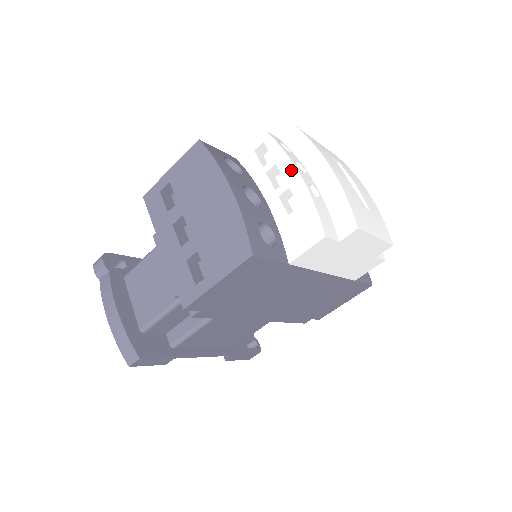
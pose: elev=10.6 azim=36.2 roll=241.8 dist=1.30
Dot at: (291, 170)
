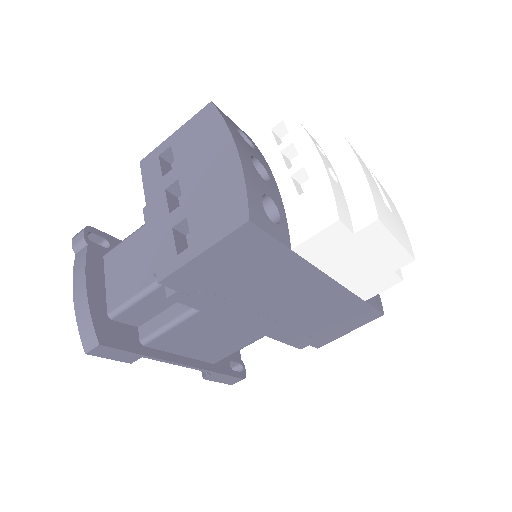
Dot at: (309, 148)
